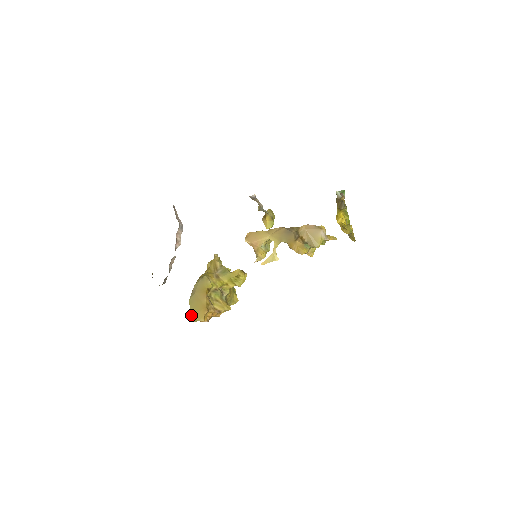
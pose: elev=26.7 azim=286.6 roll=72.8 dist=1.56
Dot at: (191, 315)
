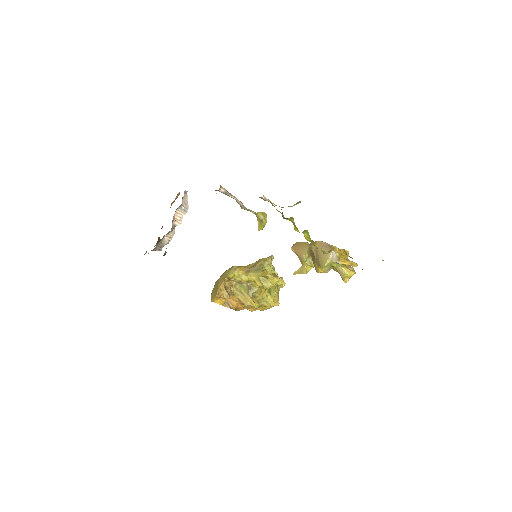
Dot at: (211, 295)
